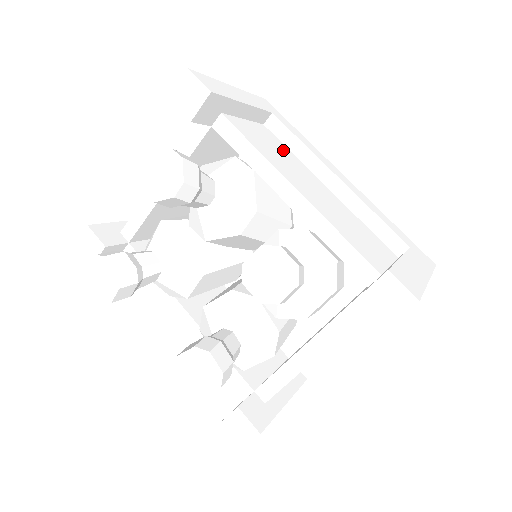
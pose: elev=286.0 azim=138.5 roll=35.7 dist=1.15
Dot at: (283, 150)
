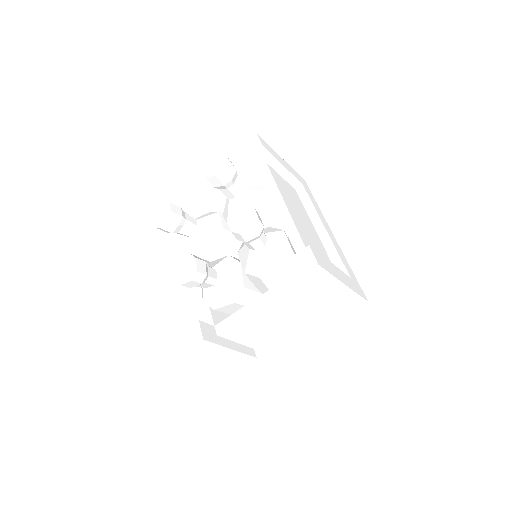
Dot at: (298, 202)
